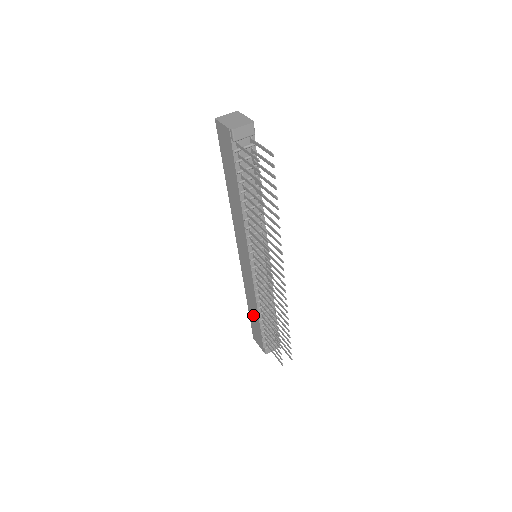
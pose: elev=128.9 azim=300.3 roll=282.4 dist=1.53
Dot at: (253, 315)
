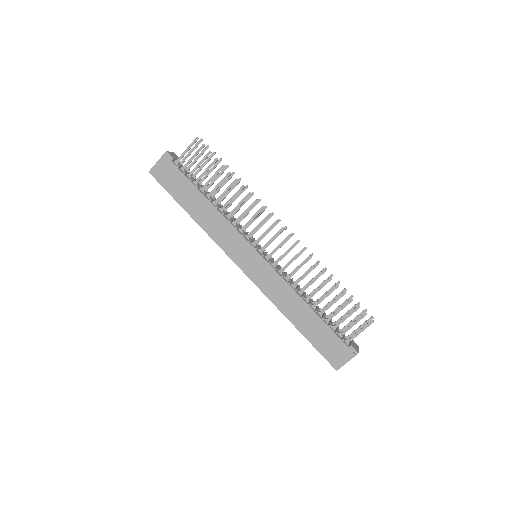
Dot at: (308, 325)
